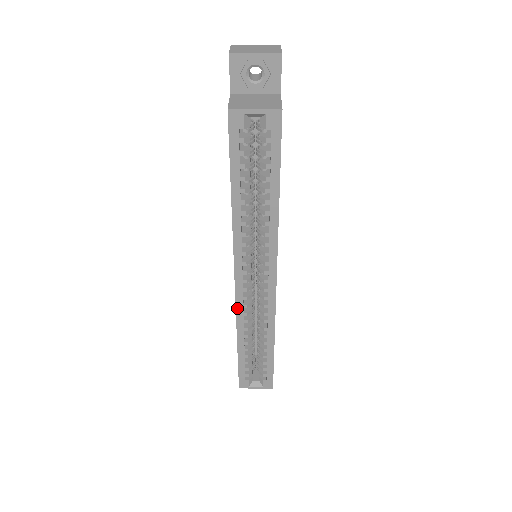
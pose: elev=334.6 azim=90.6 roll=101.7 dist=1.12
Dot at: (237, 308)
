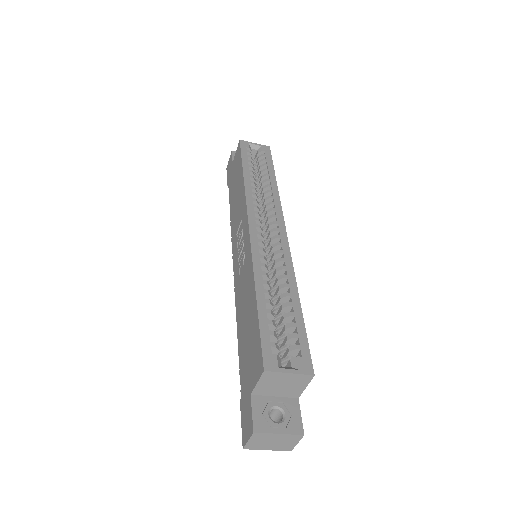
Dot at: (252, 249)
